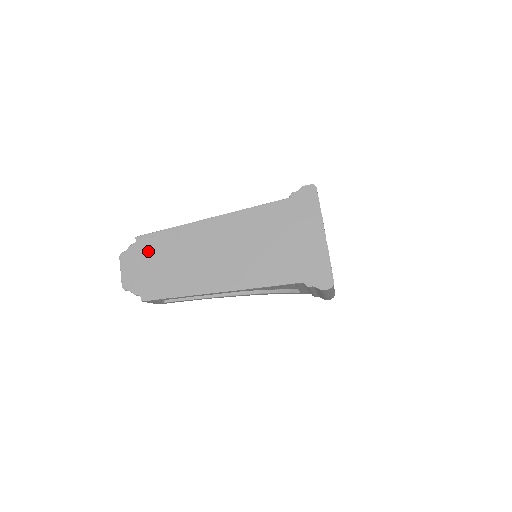
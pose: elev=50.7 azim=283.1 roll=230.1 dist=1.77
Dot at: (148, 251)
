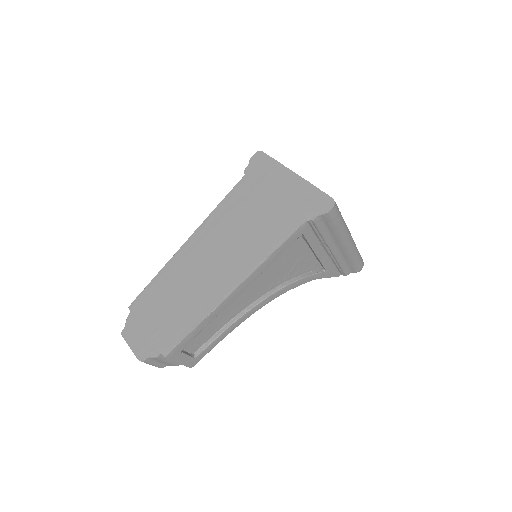
Dot at: (146, 309)
